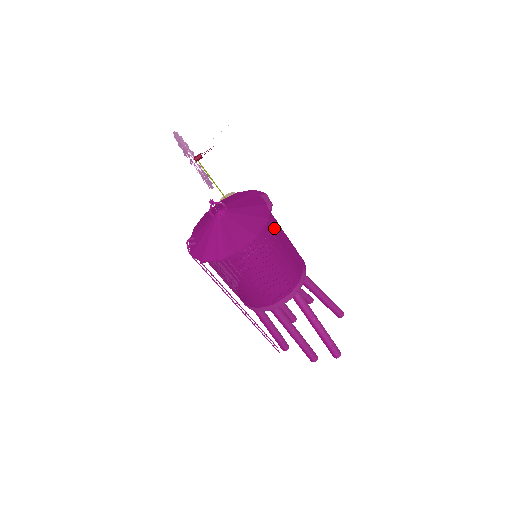
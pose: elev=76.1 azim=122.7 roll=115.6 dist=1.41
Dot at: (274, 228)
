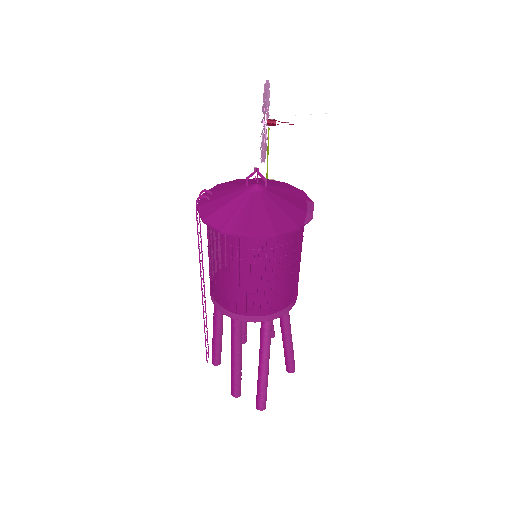
Dot at: (297, 242)
